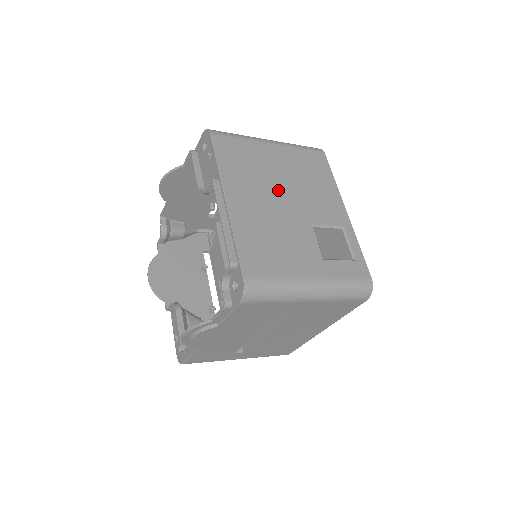
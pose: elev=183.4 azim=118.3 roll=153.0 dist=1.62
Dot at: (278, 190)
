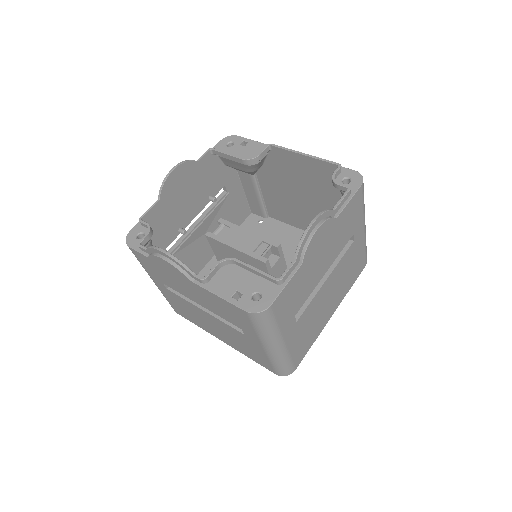
Dot at: occluded
